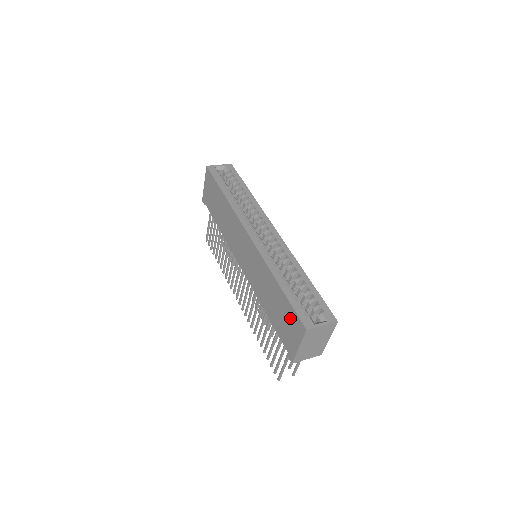
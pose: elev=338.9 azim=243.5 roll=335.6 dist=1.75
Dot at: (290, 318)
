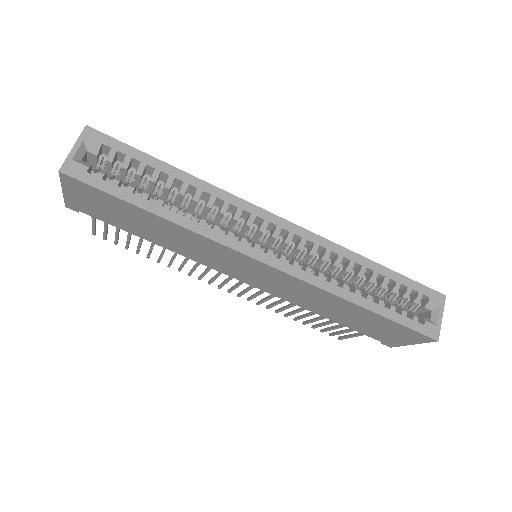
Dot at: (396, 331)
